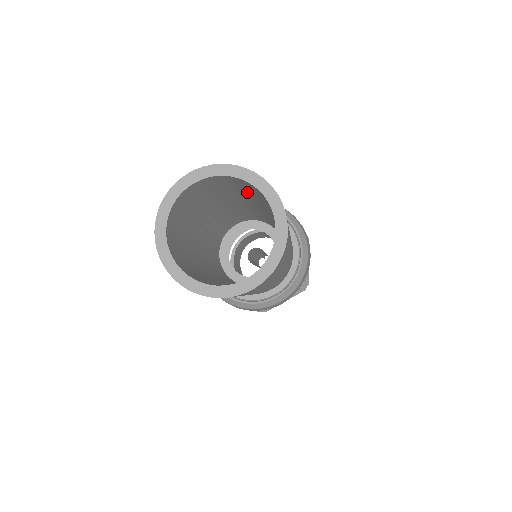
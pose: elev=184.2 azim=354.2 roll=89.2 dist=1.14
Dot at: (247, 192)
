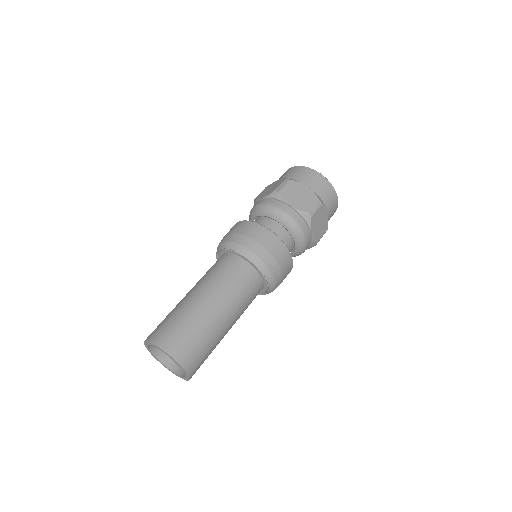
Dot at: (182, 330)
